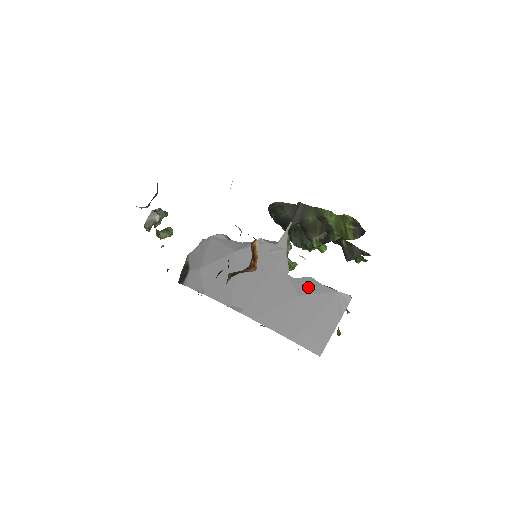
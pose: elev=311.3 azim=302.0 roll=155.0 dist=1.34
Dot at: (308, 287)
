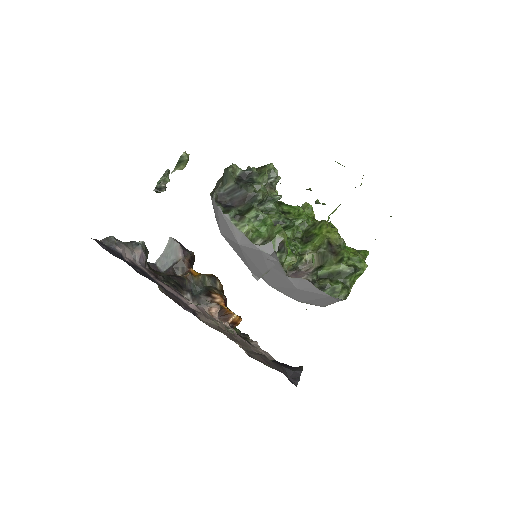
Dot at: (305, 286)
